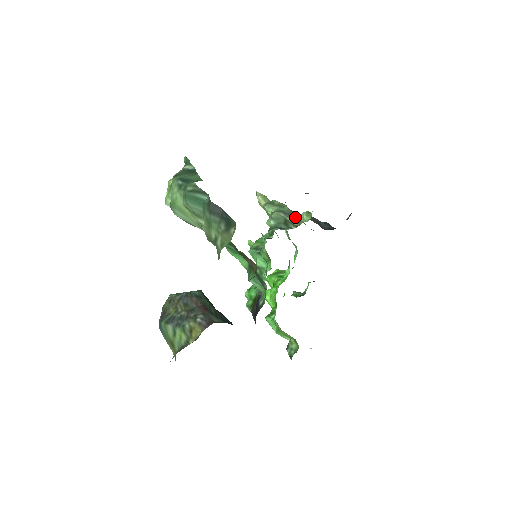
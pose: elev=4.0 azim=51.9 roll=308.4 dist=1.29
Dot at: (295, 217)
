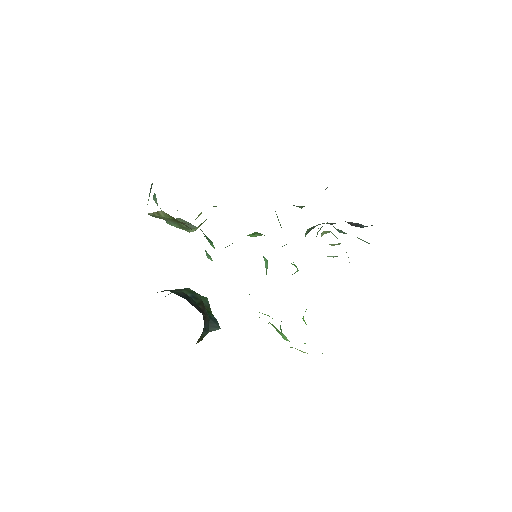
Dot at: occluded
